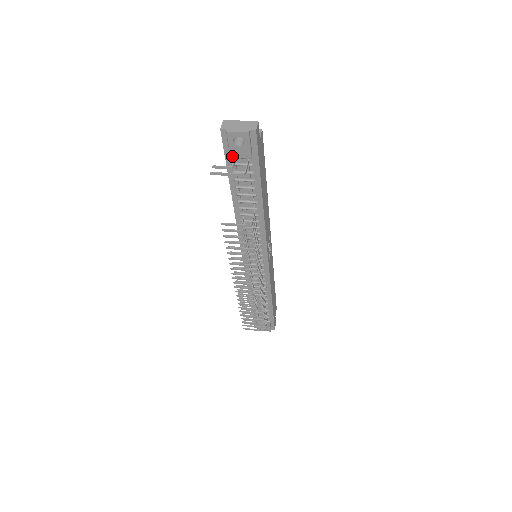
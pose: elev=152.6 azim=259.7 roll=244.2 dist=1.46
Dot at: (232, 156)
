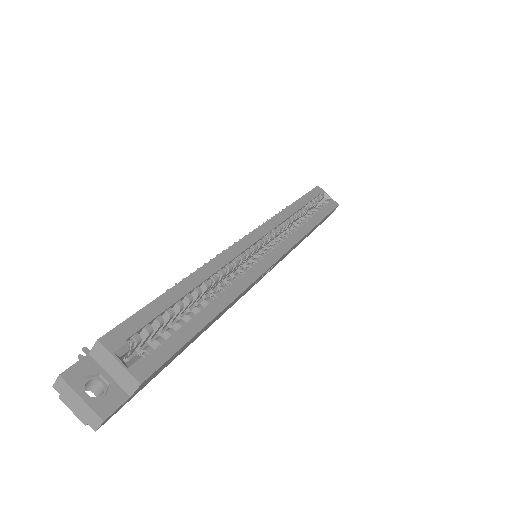
Dot at: occluded
